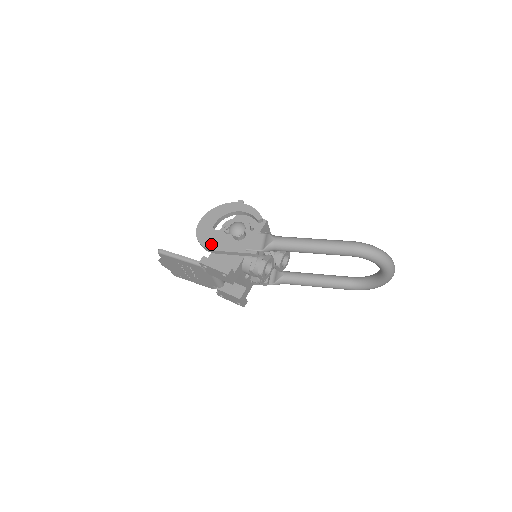
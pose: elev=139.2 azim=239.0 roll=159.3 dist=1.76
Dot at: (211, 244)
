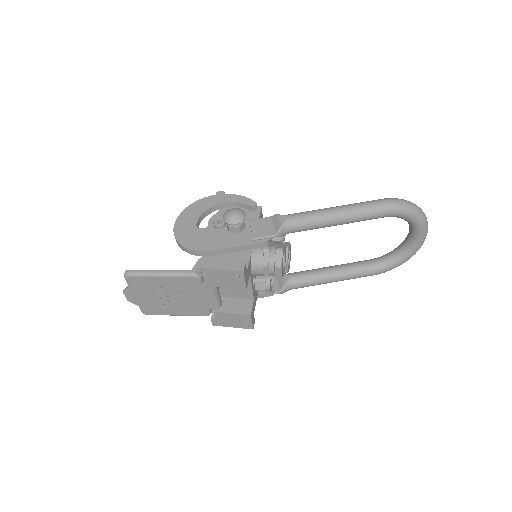
Dot at: (202, 245)
